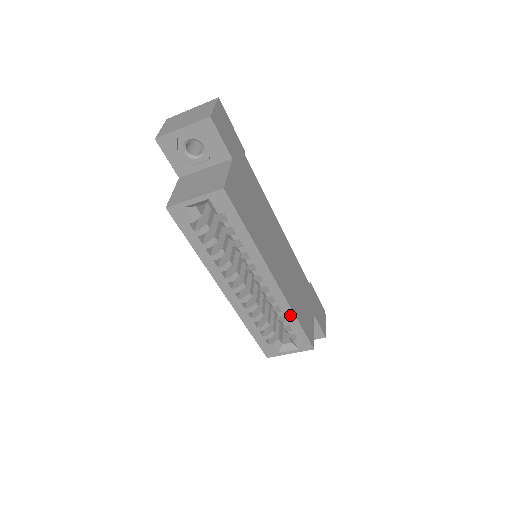
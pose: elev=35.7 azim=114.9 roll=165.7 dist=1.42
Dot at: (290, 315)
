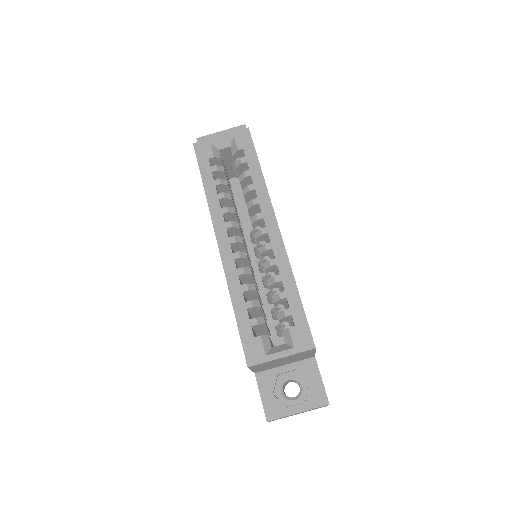
Dot at: (289, 280)
